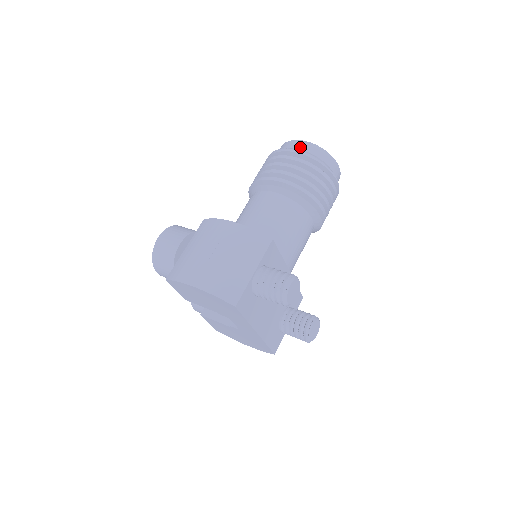
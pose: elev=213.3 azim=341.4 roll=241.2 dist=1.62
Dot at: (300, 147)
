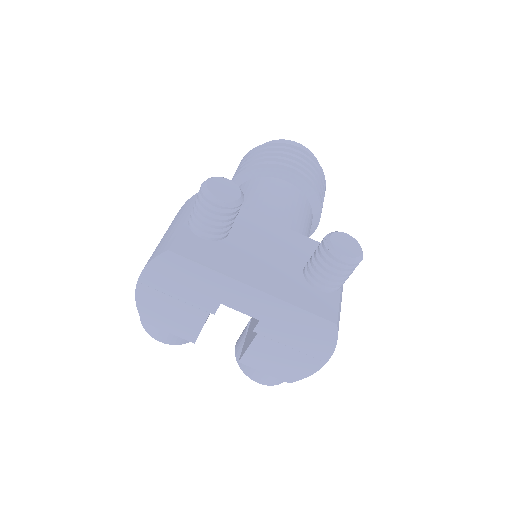
Dot at: occluded
